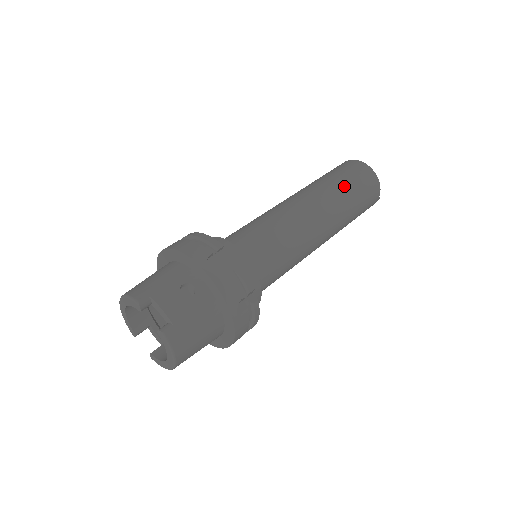
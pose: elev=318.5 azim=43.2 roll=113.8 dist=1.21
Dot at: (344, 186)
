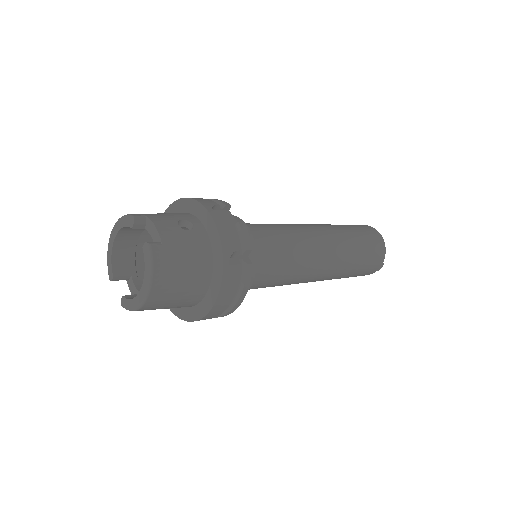
Dot at: (352, 231)
